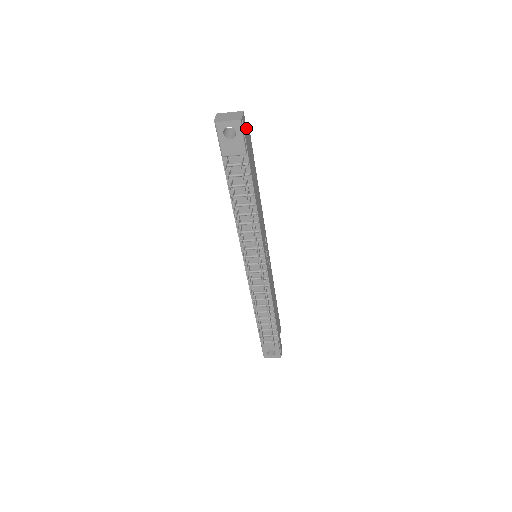
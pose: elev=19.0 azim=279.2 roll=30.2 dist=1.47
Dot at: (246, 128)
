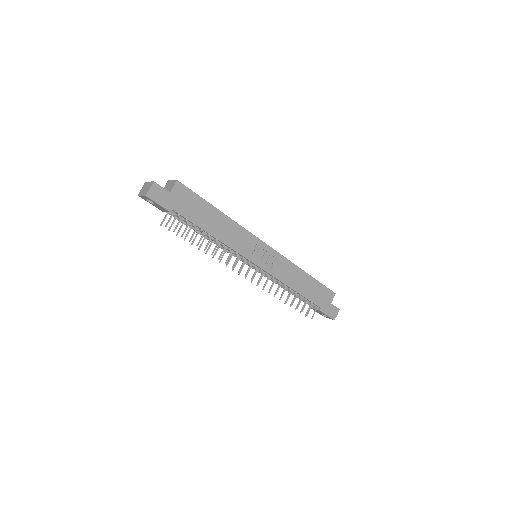
Dot at: (166, 190)
